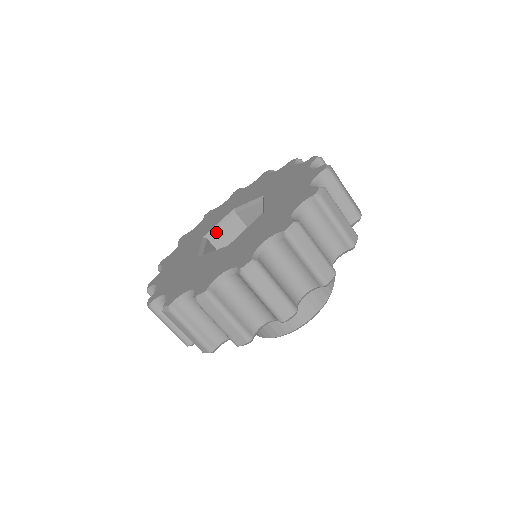
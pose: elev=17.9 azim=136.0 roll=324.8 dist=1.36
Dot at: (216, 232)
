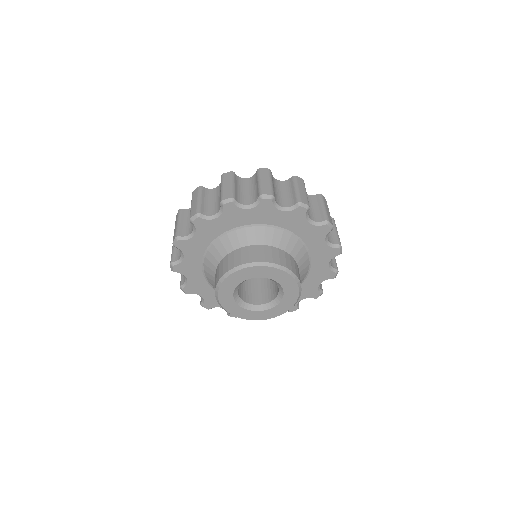
Dot at: occluded
